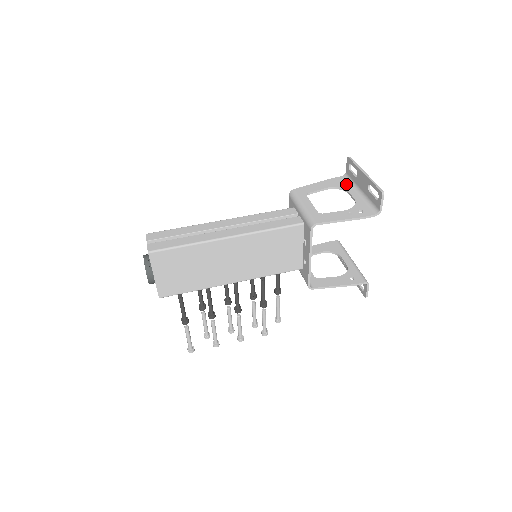
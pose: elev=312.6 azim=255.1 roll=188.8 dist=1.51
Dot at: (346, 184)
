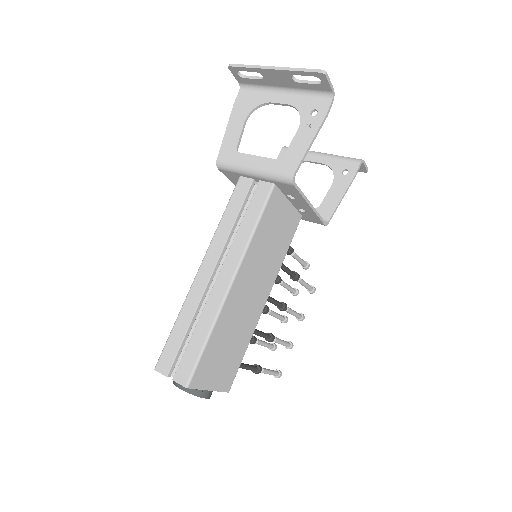
Dot at: (256, 96)
